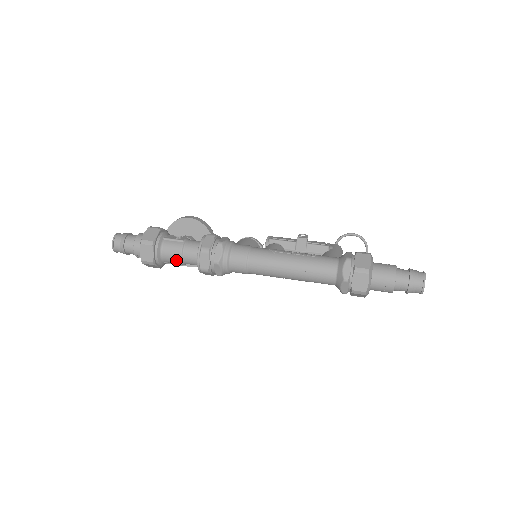
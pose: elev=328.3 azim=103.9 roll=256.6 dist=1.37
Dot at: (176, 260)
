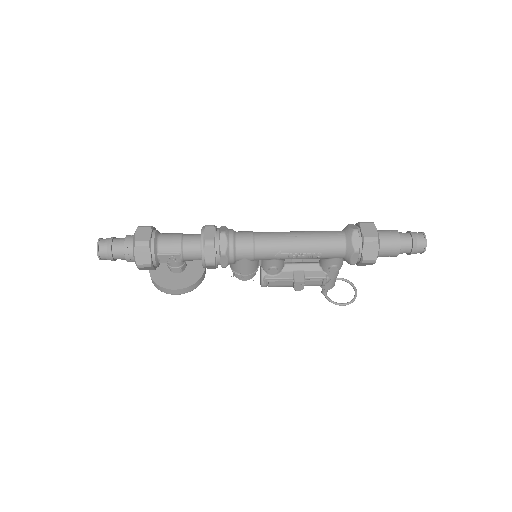
Dot at: (174, 244)
